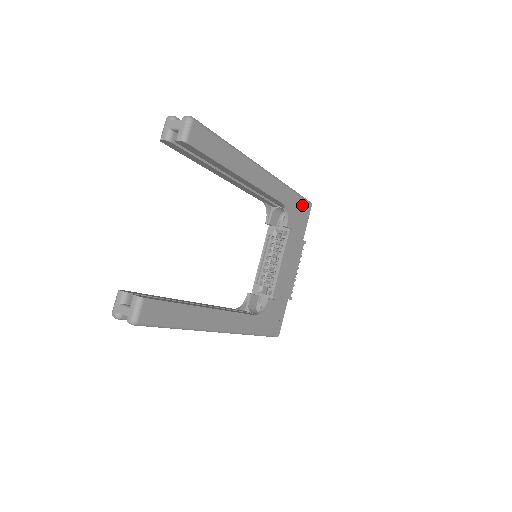
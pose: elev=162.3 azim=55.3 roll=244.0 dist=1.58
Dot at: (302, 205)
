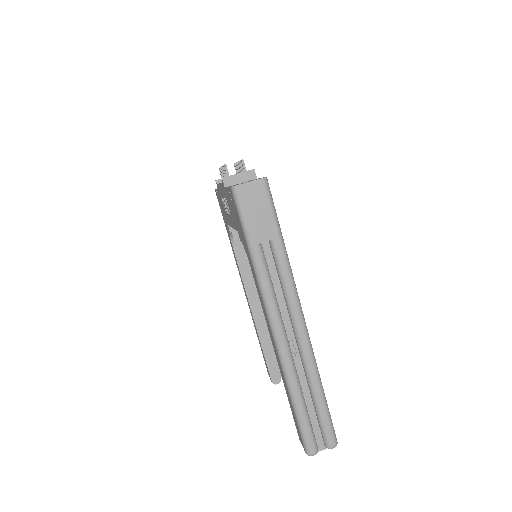
Dot at: occluded
